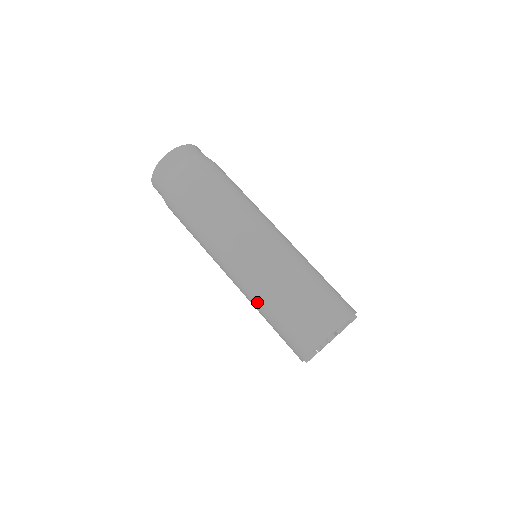
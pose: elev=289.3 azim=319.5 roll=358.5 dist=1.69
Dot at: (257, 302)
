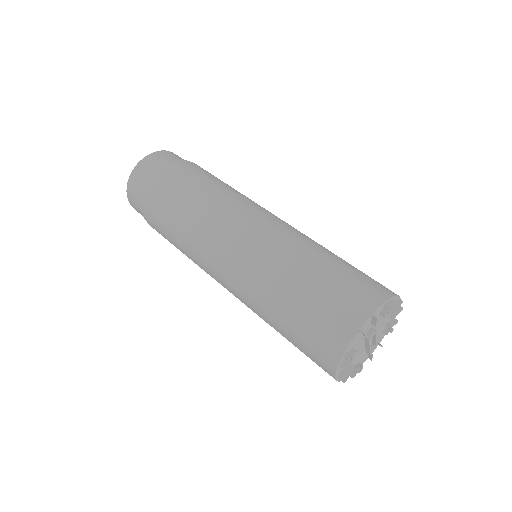
Dot at: (287, 257)
